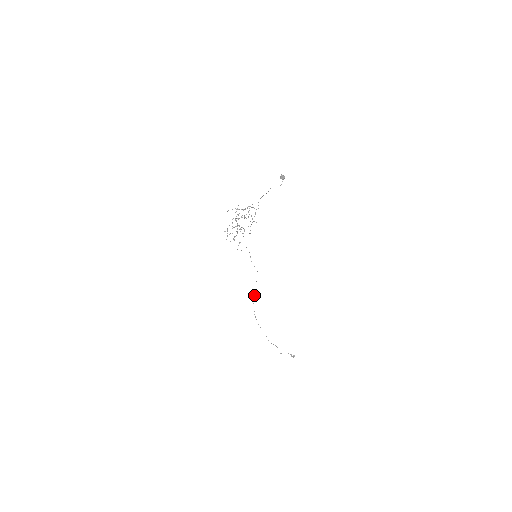
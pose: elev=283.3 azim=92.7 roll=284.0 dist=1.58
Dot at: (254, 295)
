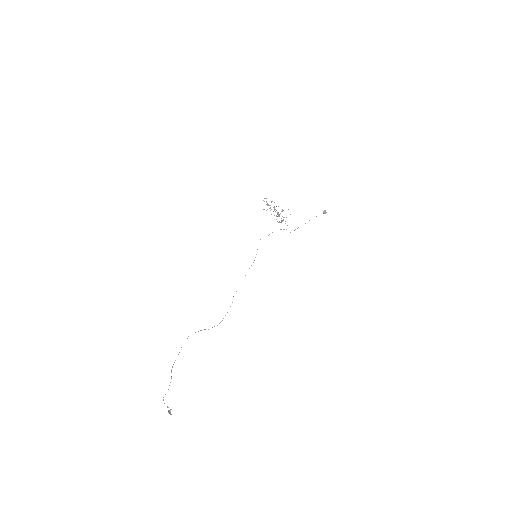
Dot at: (204, 329)
